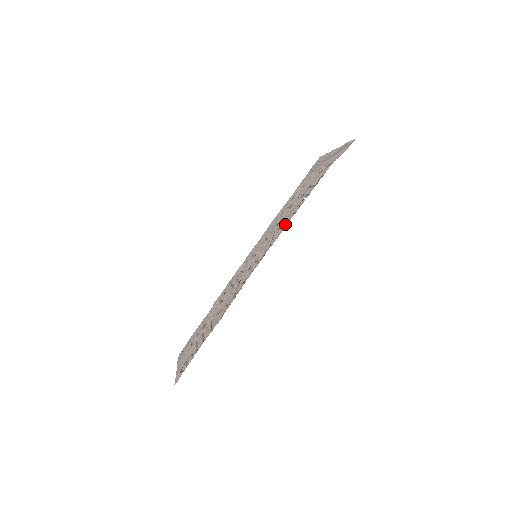
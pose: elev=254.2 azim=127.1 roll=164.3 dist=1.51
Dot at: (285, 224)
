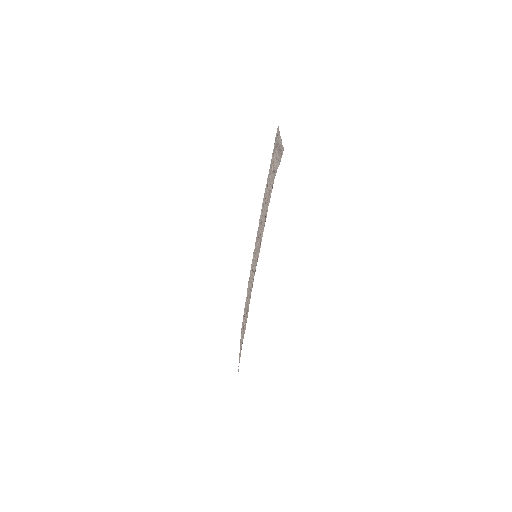
Dot at: (261, 238)
